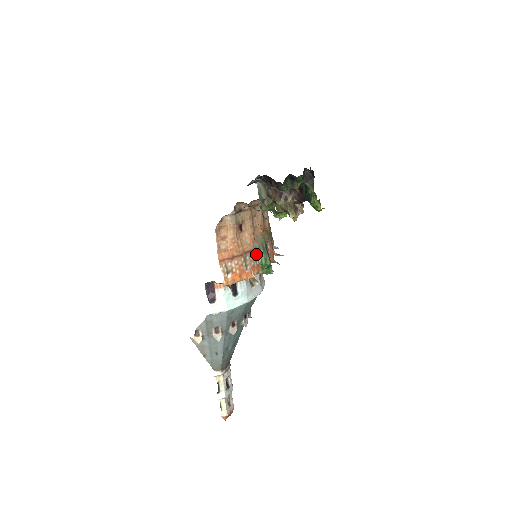
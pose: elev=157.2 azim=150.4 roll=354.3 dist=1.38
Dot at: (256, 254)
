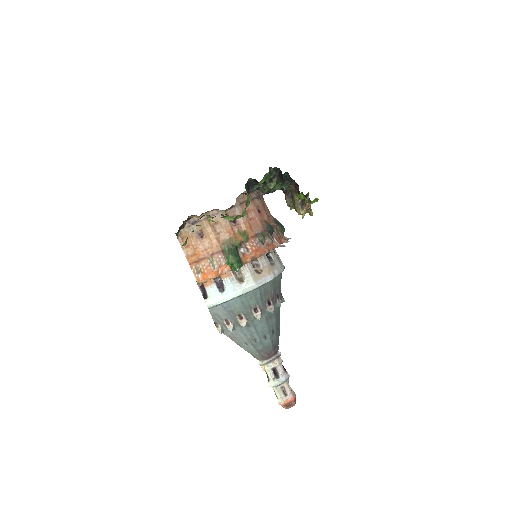
Dot at: (223, 255)
